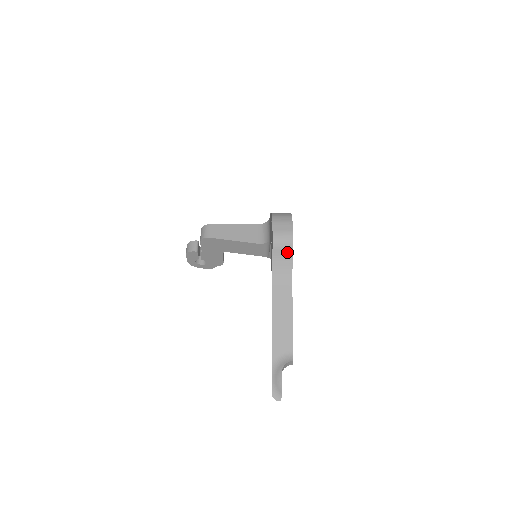
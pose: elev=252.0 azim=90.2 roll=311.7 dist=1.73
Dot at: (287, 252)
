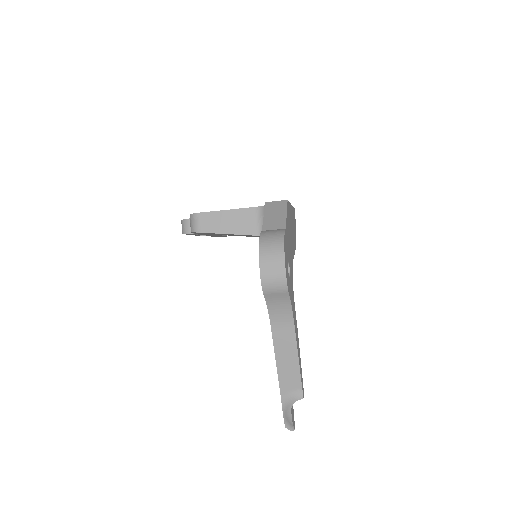
Dot at: (282, 295)
